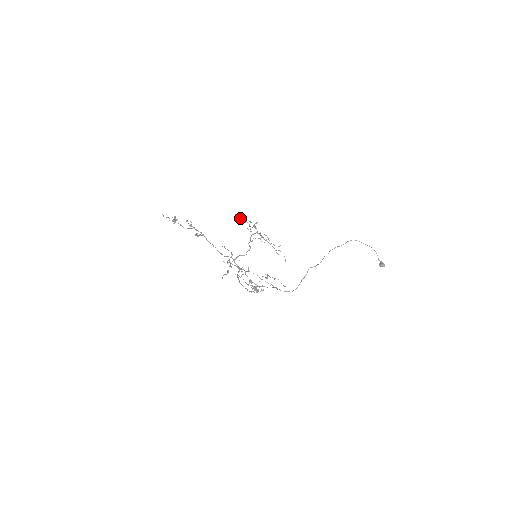
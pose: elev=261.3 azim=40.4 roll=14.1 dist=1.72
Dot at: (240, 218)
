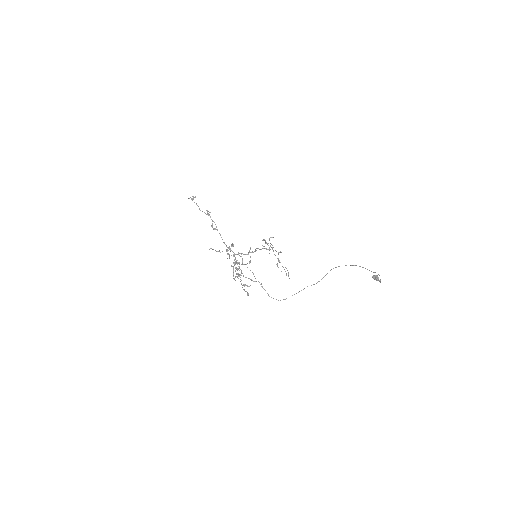
Dot at: (266, 242)
